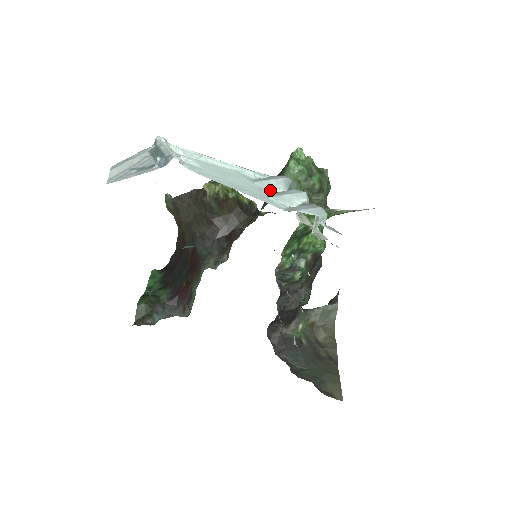
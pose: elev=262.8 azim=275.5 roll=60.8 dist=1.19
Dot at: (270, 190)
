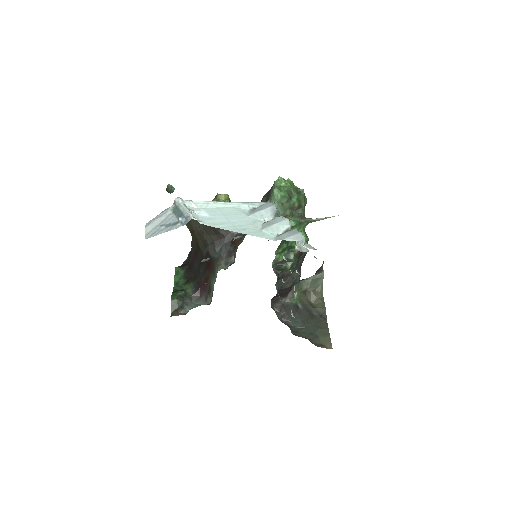
Dot at: (262, 220)
